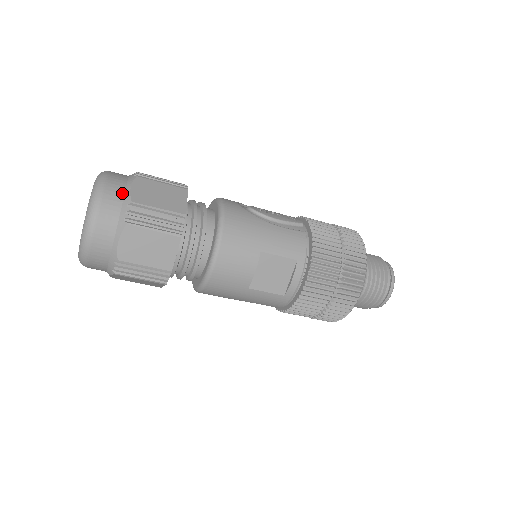
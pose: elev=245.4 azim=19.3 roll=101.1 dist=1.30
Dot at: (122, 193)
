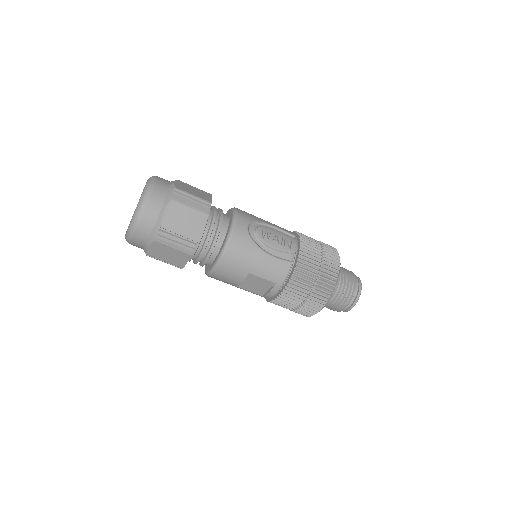
Dot at: (157, 215)
